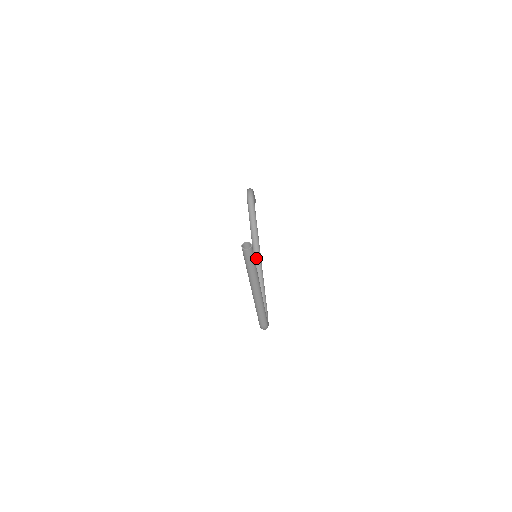
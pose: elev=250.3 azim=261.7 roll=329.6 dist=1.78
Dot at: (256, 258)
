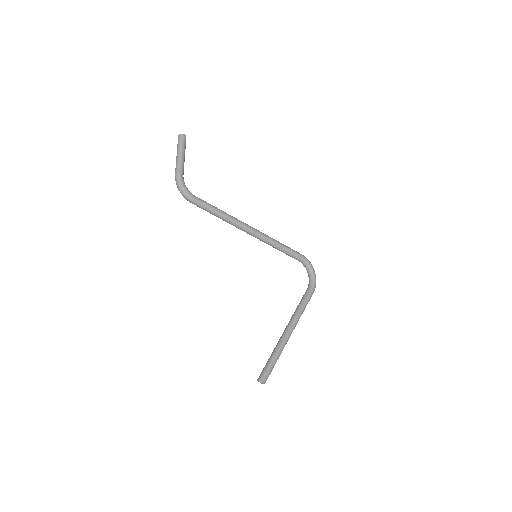
Dot at: occluded
